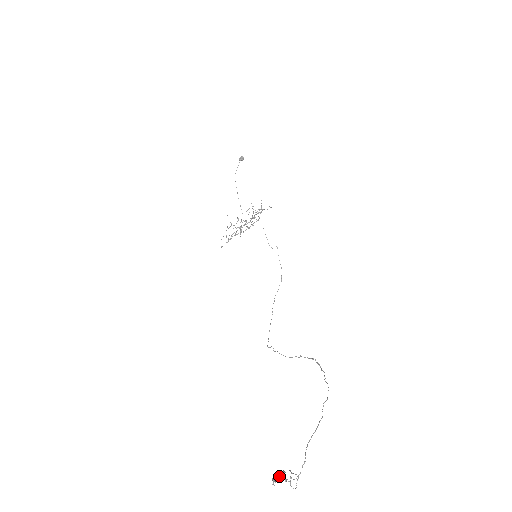
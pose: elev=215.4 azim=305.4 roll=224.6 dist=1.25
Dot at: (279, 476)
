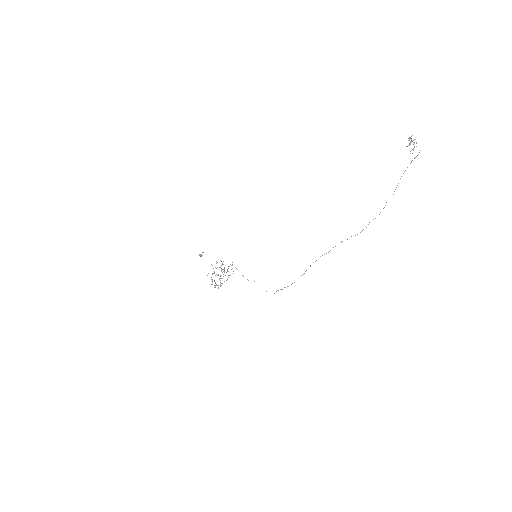
Dot at: (410, 141)
